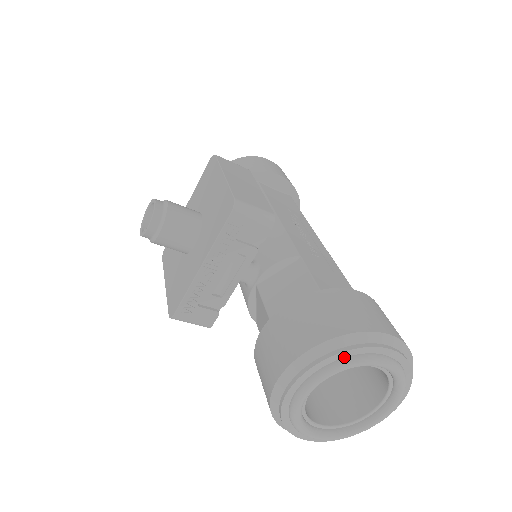
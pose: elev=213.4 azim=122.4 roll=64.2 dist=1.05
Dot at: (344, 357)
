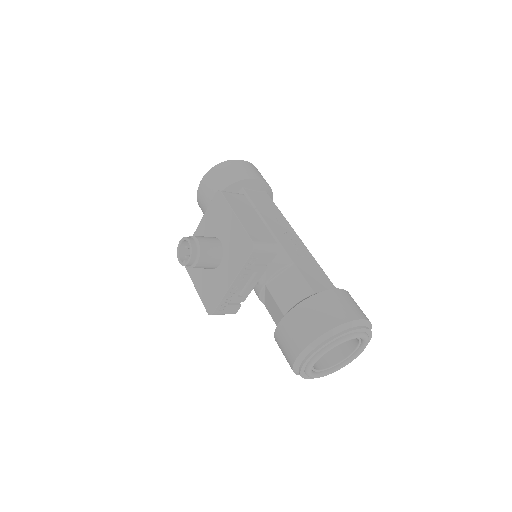
Dot at: (337, 339)
